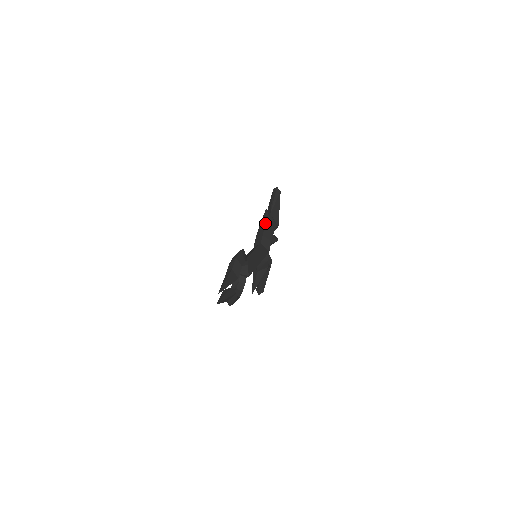
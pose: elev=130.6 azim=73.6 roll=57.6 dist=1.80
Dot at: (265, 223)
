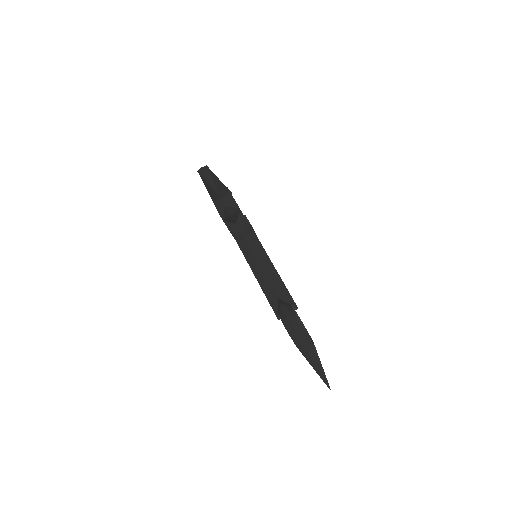
Dot at: (234, 221)
